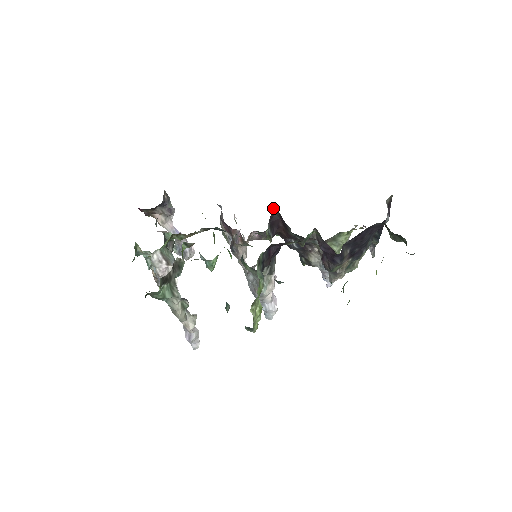
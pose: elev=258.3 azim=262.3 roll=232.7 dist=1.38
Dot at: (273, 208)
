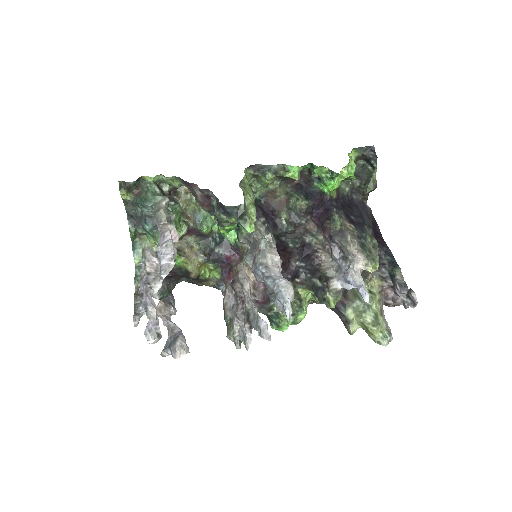
Dot at: occluded
